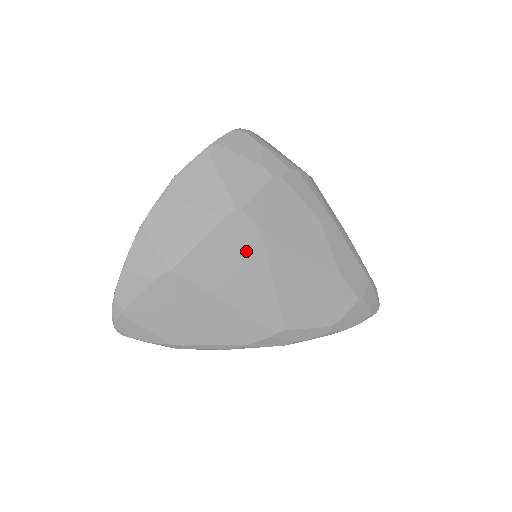
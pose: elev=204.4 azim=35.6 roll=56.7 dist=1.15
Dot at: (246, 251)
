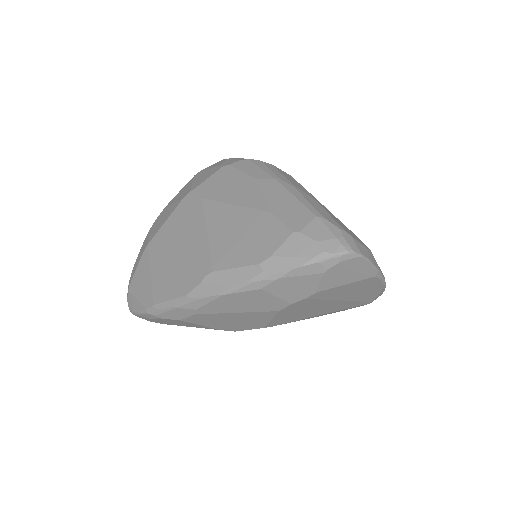
Dot at: (192, 216)
